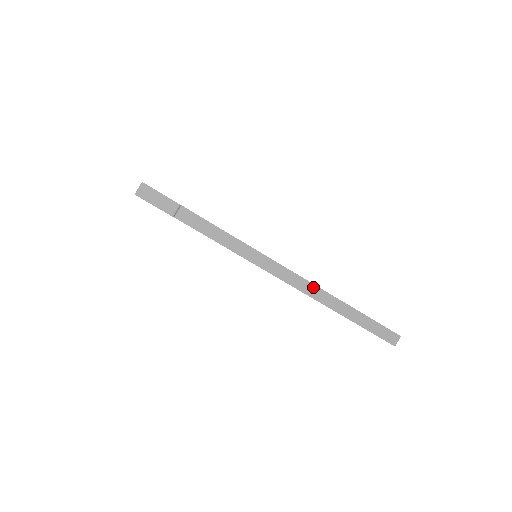
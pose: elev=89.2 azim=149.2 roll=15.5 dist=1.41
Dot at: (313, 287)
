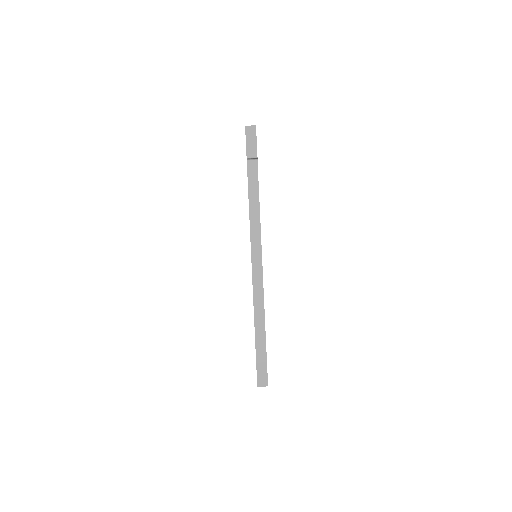
Dot at: (261, 288)
